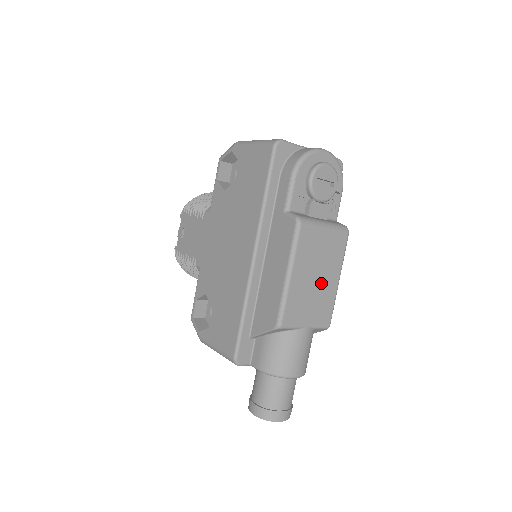
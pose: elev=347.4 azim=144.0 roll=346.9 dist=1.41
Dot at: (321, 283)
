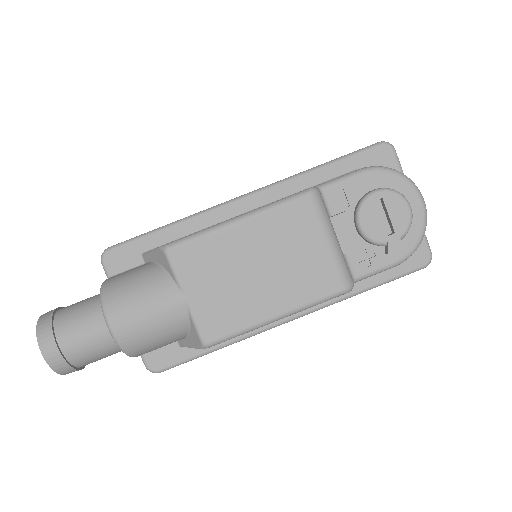
Dot at: (256, 284)
